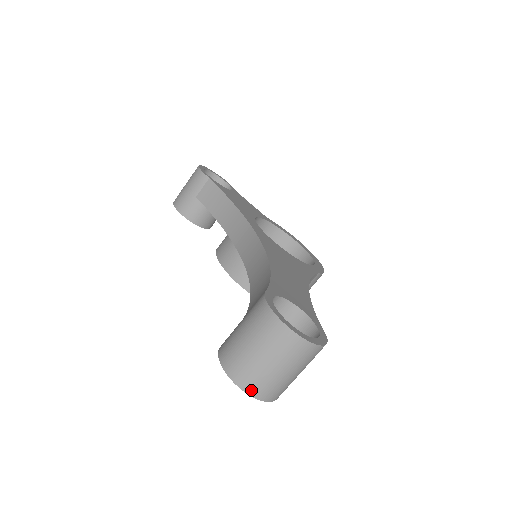
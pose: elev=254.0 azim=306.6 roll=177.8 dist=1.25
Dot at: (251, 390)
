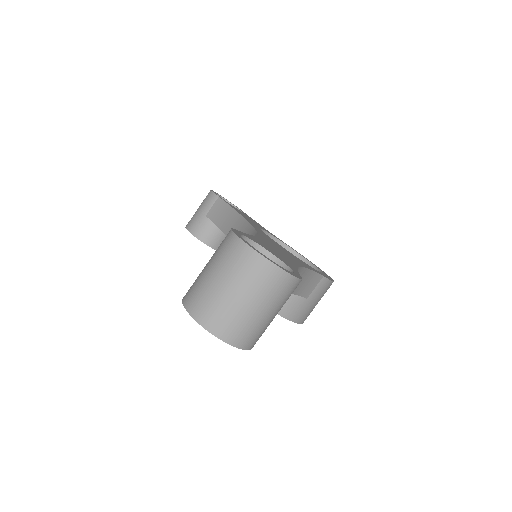
Dot at: (210, 325)
